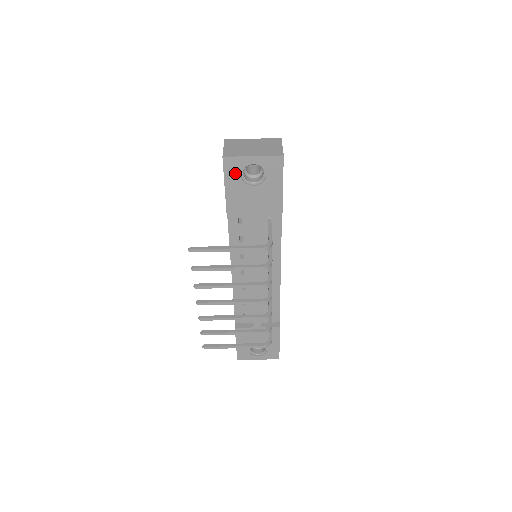
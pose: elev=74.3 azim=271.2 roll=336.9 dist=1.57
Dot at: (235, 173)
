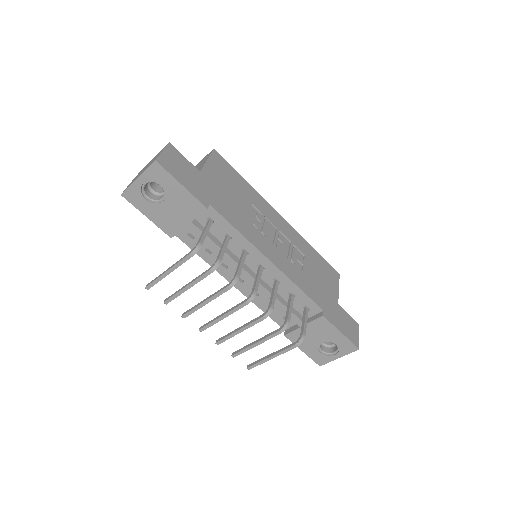
Dot at: (141, 201)
